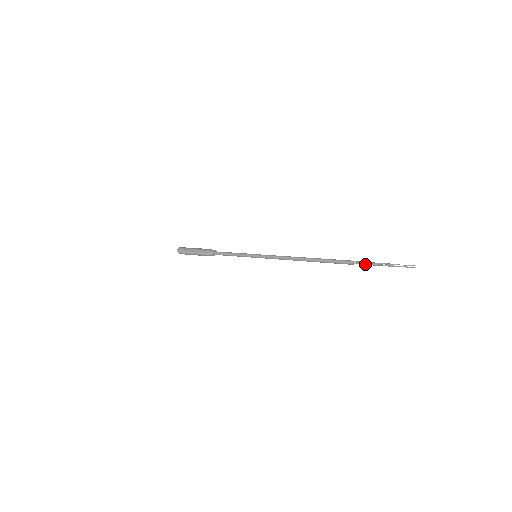
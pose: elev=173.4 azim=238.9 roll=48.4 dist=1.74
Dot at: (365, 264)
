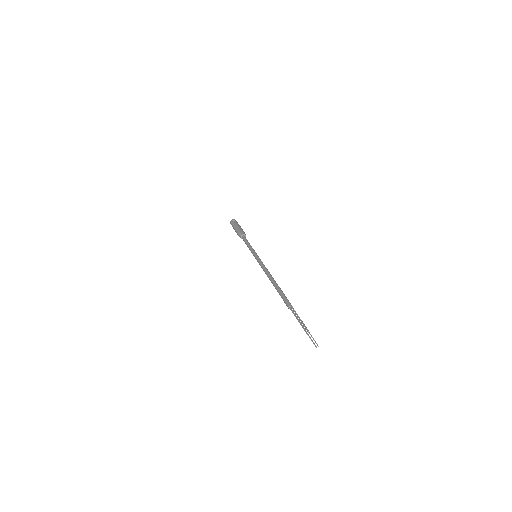
Dot at: (294, 314)
